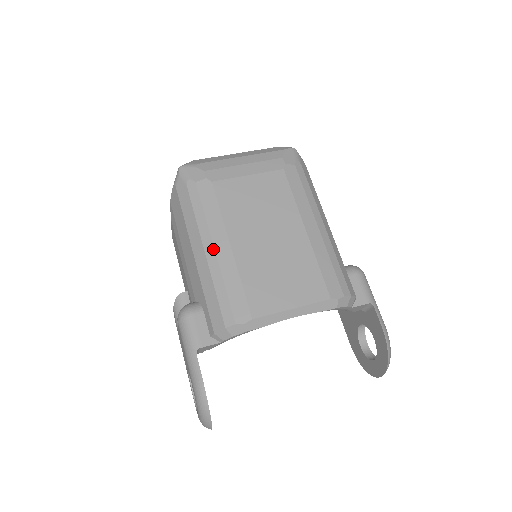
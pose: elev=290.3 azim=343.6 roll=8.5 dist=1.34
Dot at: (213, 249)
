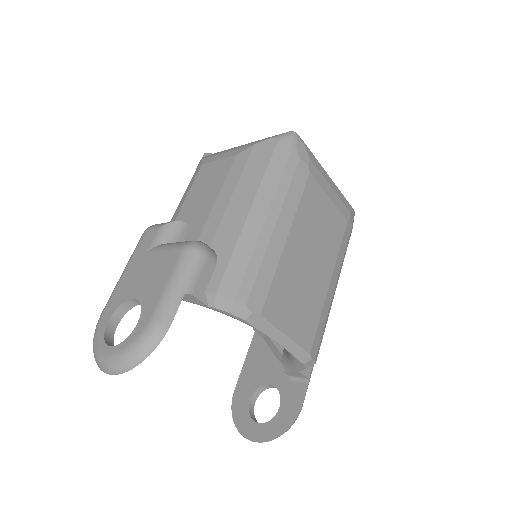
Dot at: (274, 225)
